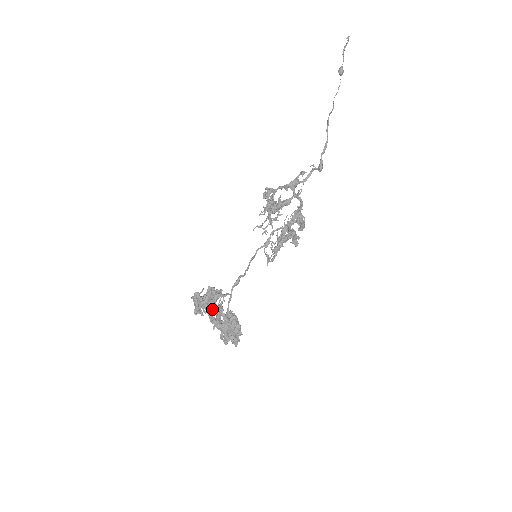
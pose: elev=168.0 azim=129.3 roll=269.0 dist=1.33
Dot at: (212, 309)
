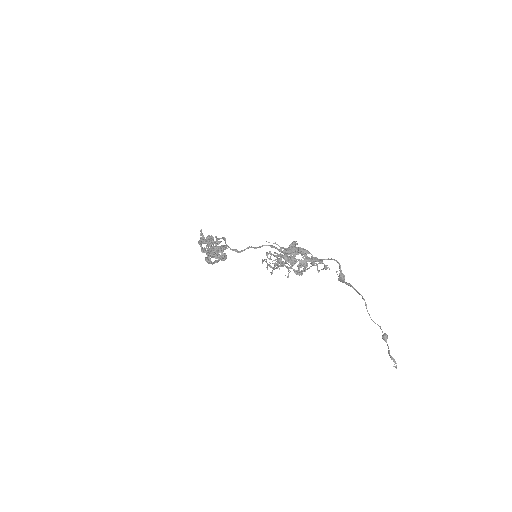
Dot at: occluded
